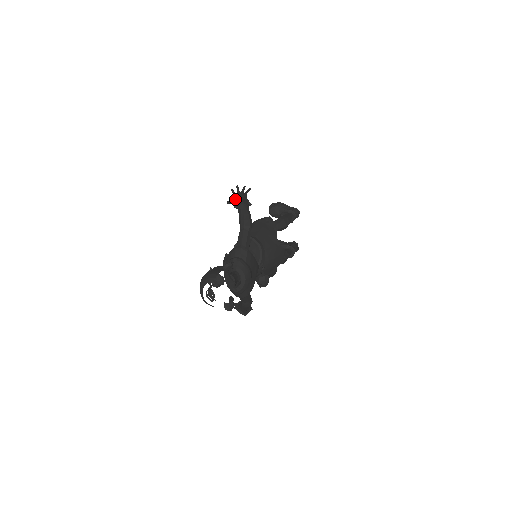
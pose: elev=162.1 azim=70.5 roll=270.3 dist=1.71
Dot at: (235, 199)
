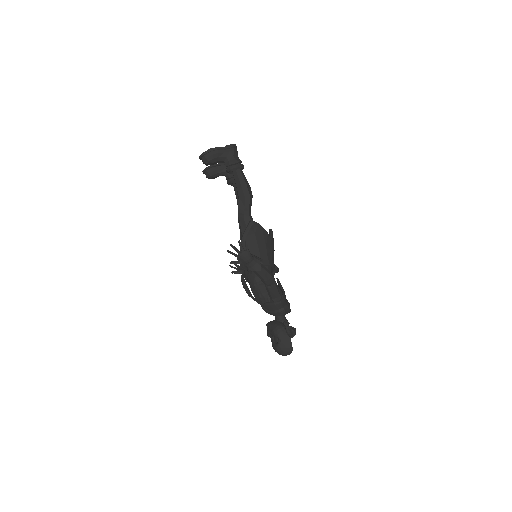
Dot at: (242, 263)
